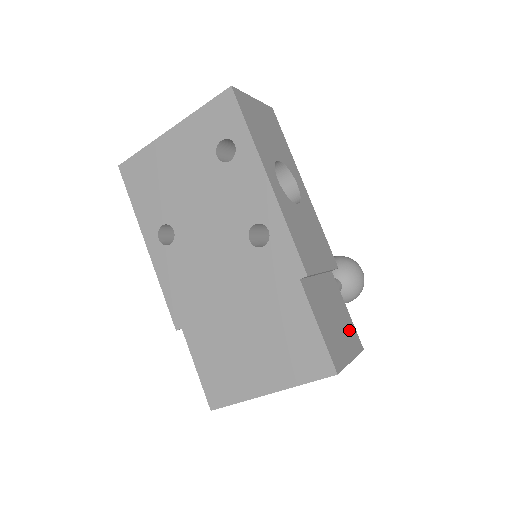
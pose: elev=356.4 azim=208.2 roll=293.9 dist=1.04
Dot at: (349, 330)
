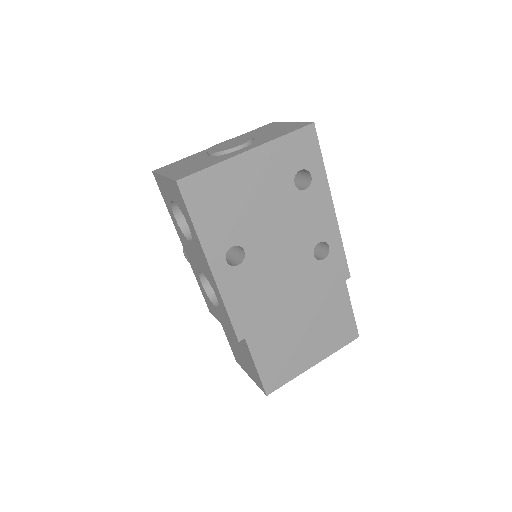
Dot at: occluded
